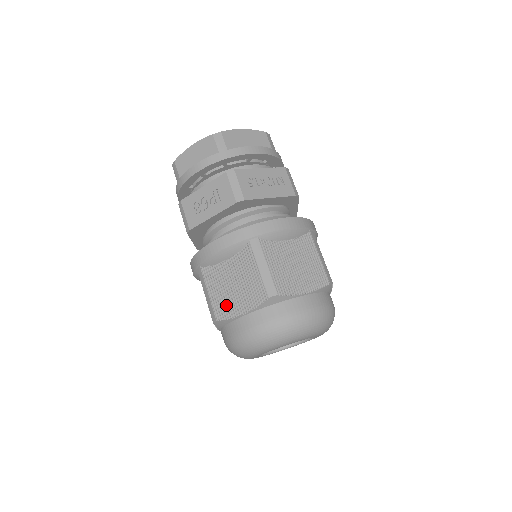
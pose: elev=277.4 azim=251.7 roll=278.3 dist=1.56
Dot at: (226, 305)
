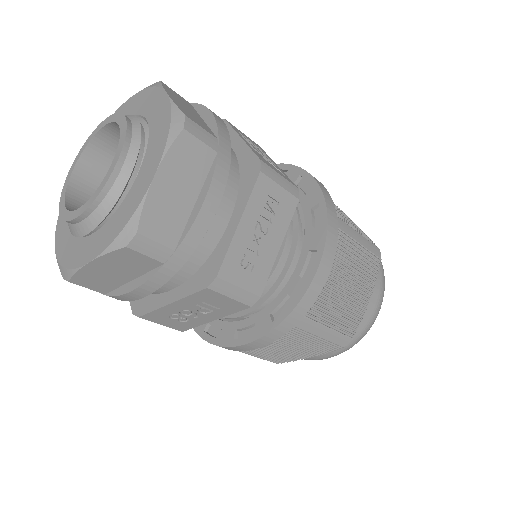
Dot at: (285, 358)
